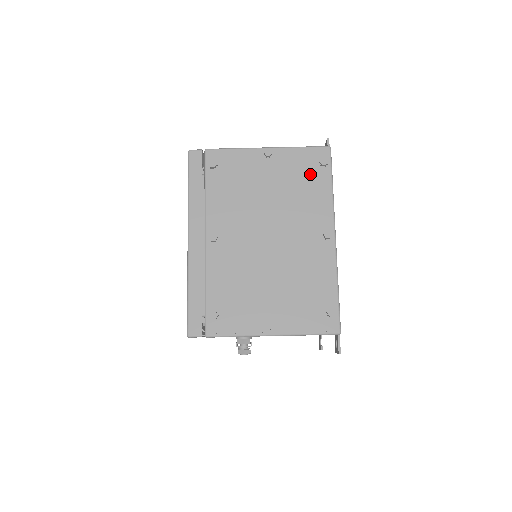
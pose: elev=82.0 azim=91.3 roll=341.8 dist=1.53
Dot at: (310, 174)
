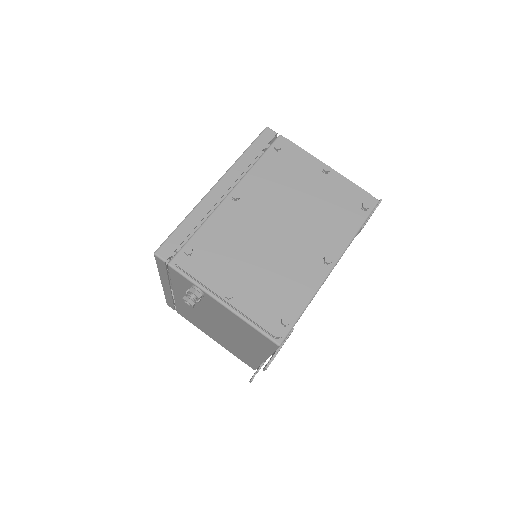
Dot at: (348, 207)
